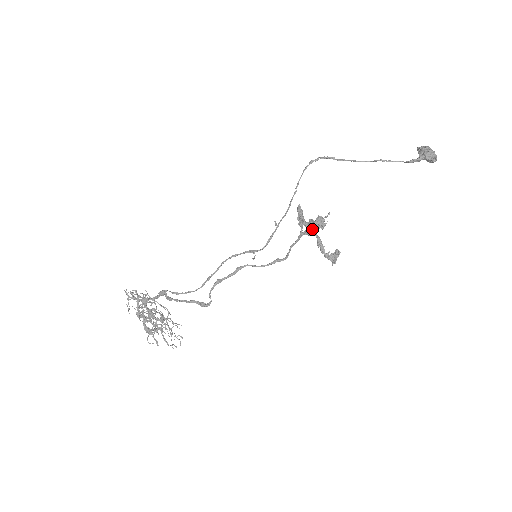
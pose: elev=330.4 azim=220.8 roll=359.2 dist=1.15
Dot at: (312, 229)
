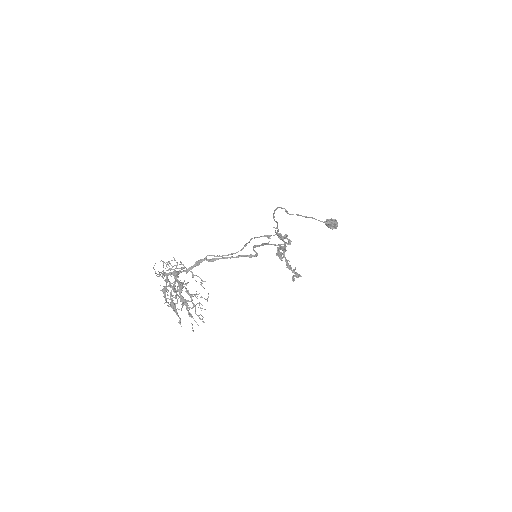
Dot at: occluded
